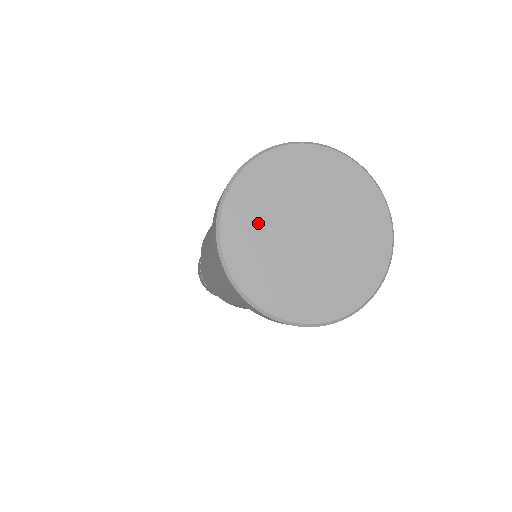
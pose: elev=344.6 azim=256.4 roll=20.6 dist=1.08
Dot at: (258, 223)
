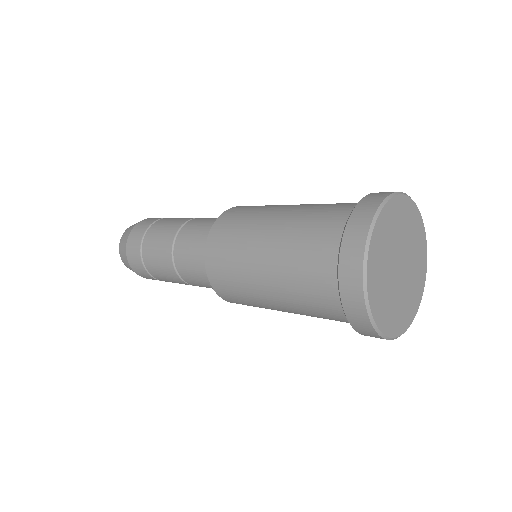
Dot at: (384, 293)
